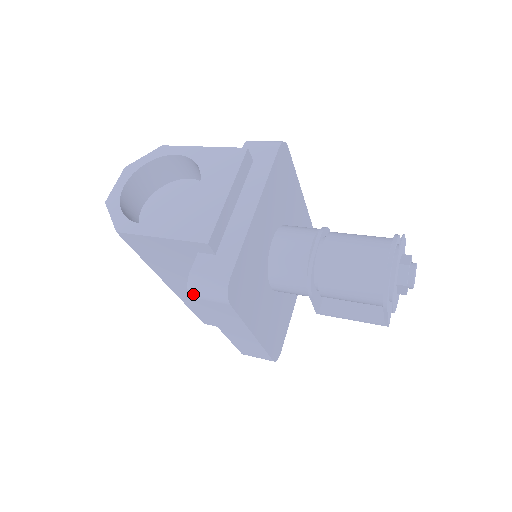
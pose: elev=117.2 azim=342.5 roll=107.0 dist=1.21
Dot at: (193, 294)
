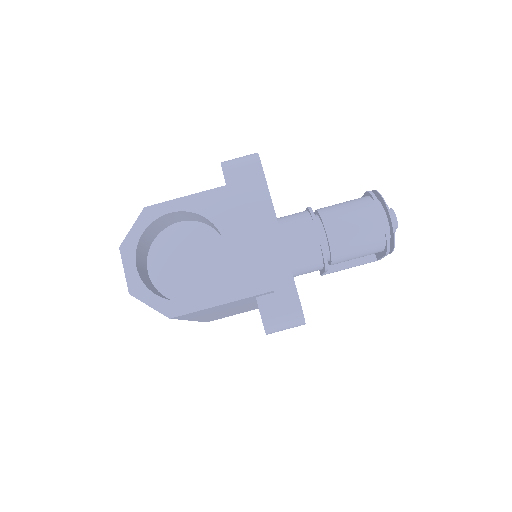
Dot at: (270, 332)
